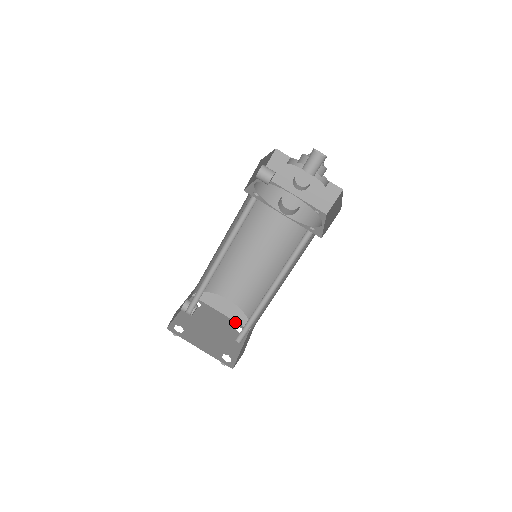
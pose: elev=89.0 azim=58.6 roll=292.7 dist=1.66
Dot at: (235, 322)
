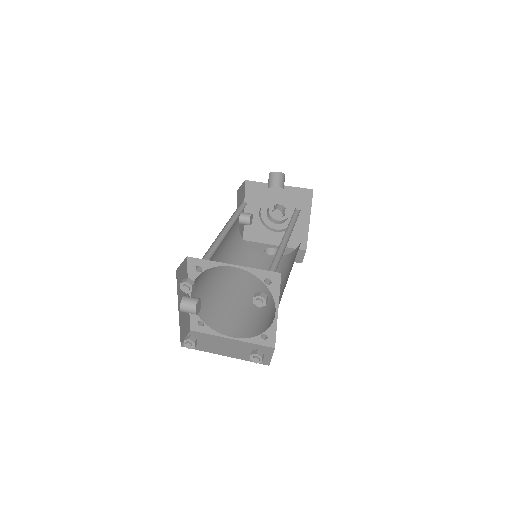
Dot at: (247, 360)
